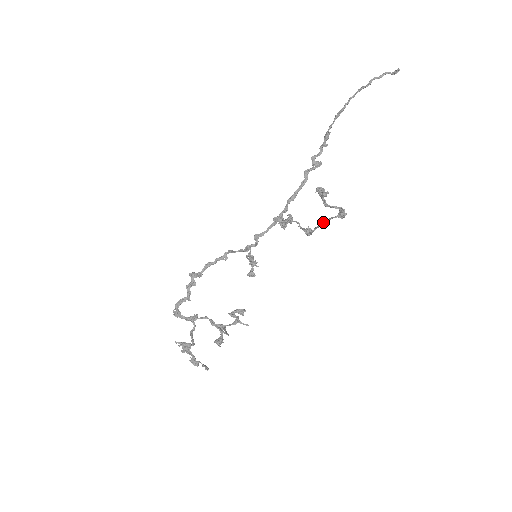
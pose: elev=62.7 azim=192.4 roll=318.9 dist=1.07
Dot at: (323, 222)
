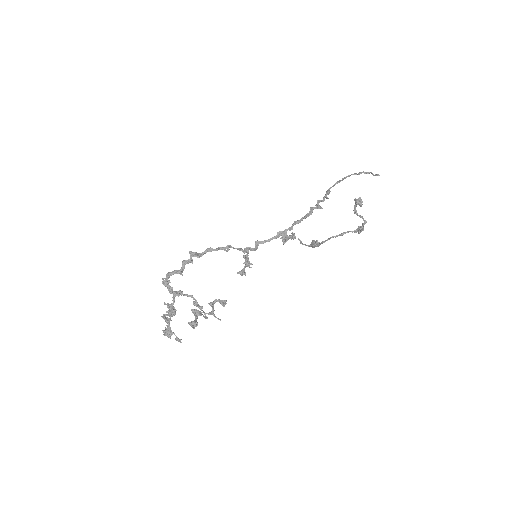
Dot at: (339, 234)
